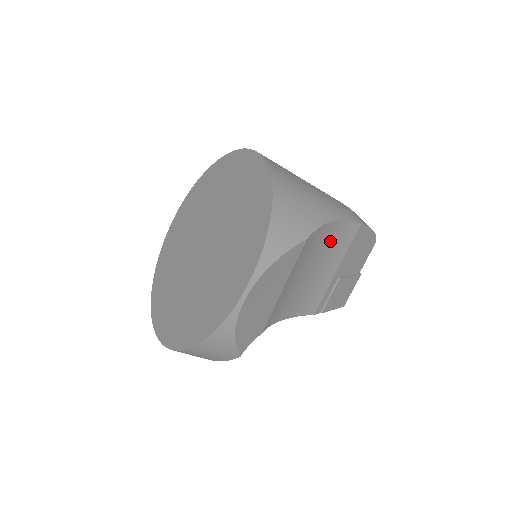
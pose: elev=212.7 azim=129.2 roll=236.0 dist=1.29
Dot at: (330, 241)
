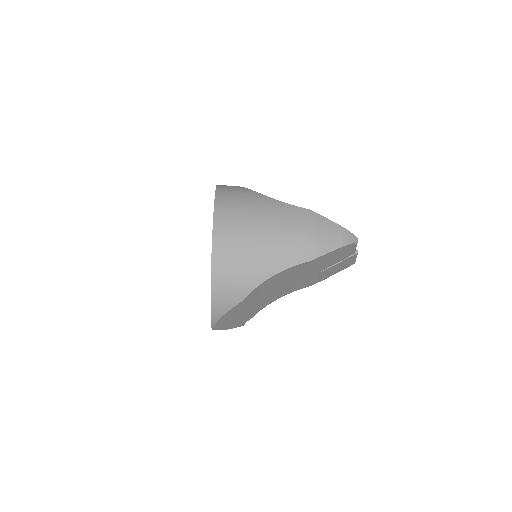
Dot at: (283, 276)
